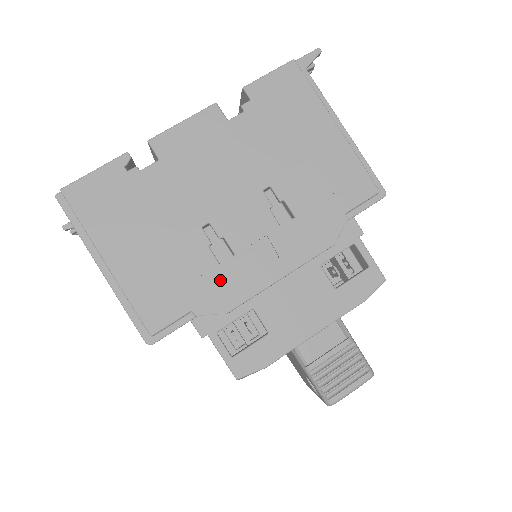
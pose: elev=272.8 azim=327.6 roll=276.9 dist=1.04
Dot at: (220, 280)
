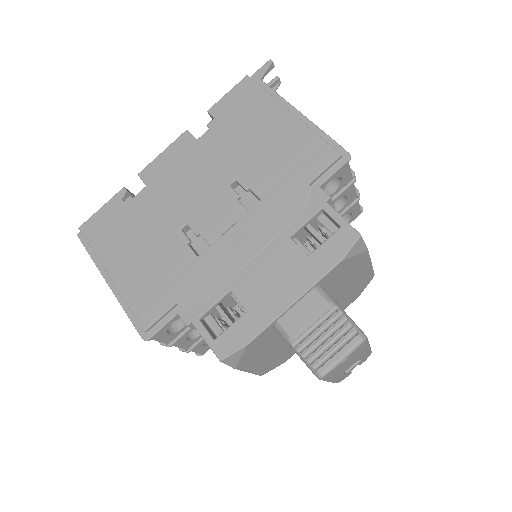
Dot at: (199, 271)
